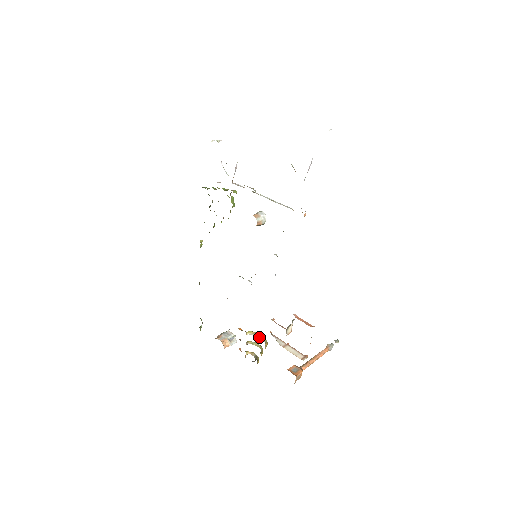
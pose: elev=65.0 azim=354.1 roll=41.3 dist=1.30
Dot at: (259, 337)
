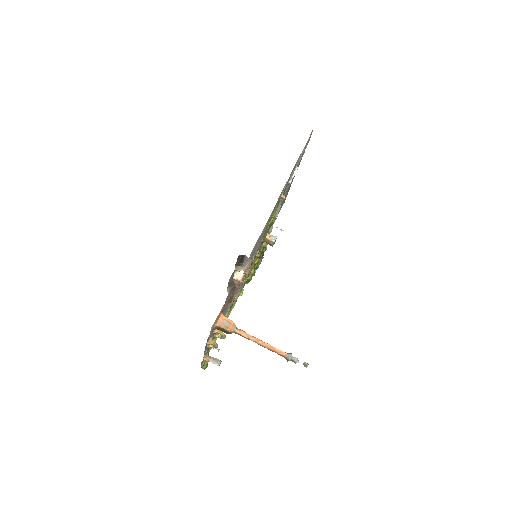
Dot at: occluded
